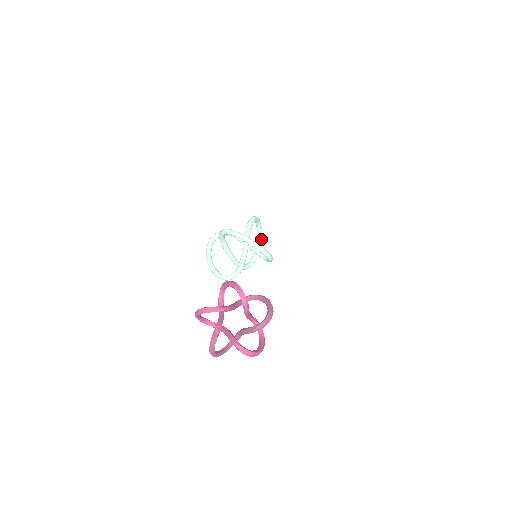
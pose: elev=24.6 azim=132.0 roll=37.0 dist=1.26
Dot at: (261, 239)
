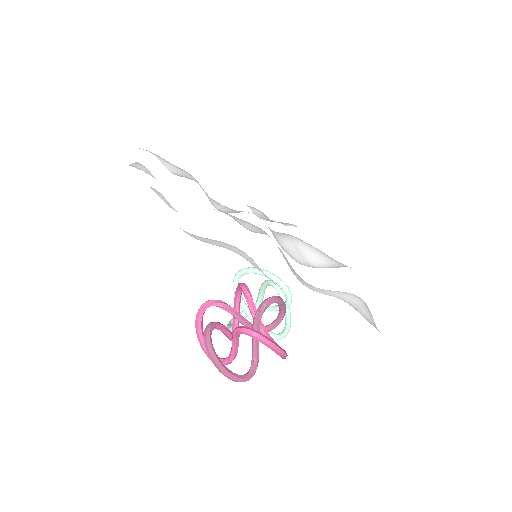
Dot at: (289, 312)
